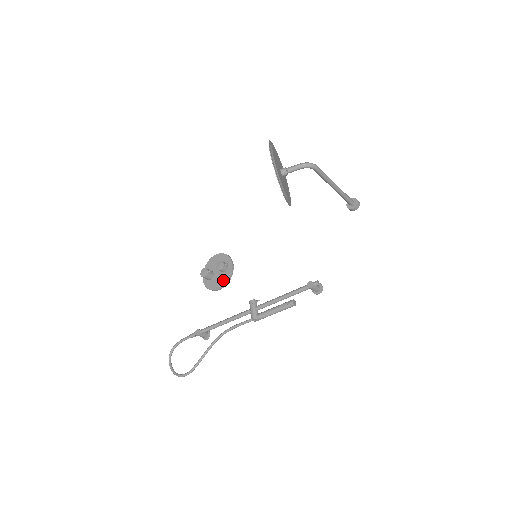
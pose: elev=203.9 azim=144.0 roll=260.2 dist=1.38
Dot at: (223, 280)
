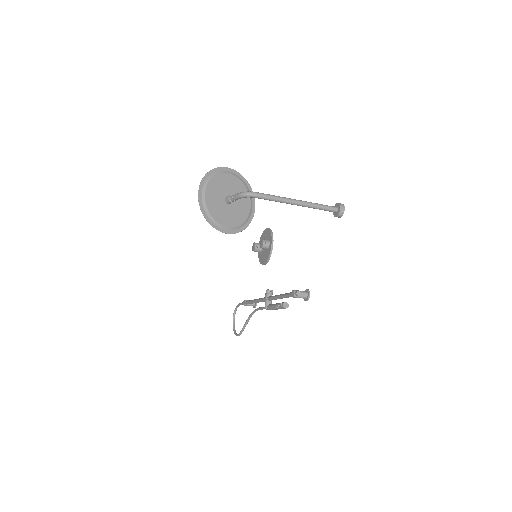
Dot at: (266, 257)
